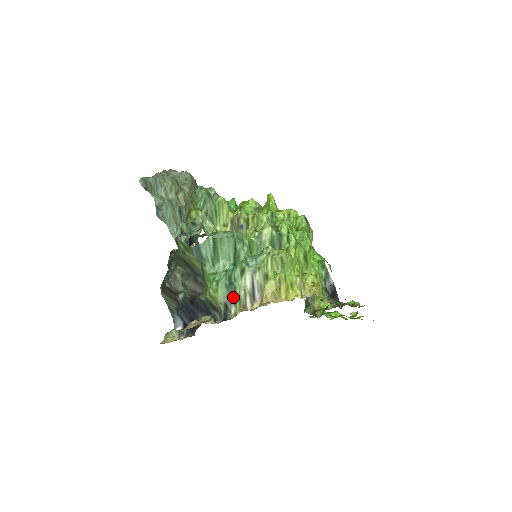
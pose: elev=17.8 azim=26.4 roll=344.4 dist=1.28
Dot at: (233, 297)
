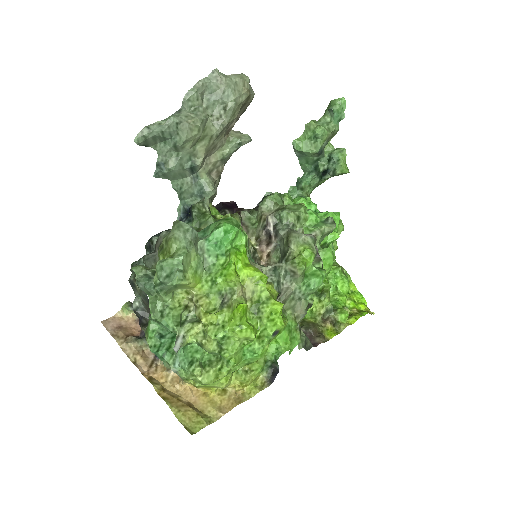
Dot at: occluded
